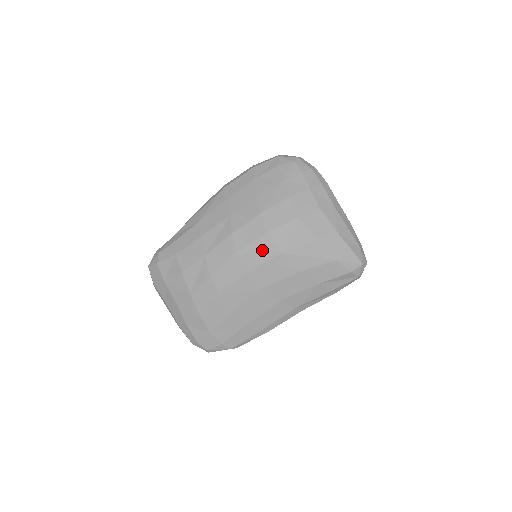
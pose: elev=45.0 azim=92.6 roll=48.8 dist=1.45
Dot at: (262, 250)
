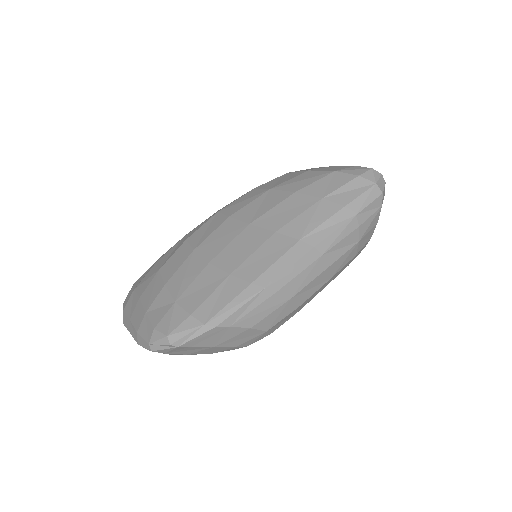
Dot at: (247, 198)
